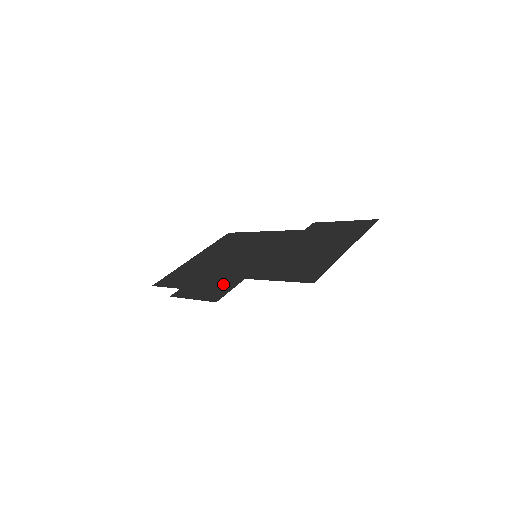
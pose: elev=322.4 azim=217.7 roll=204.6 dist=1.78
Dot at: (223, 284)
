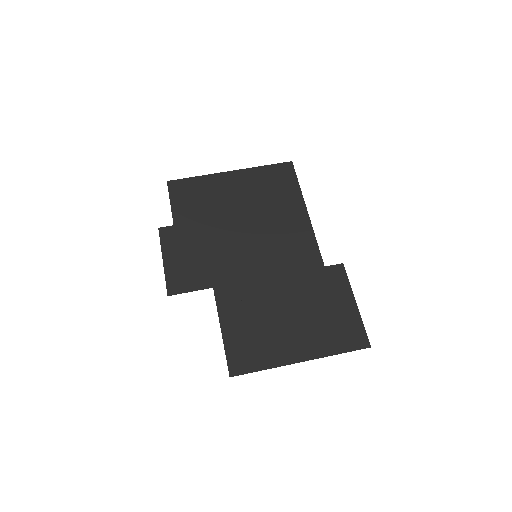
Dot at: (196, 271)
